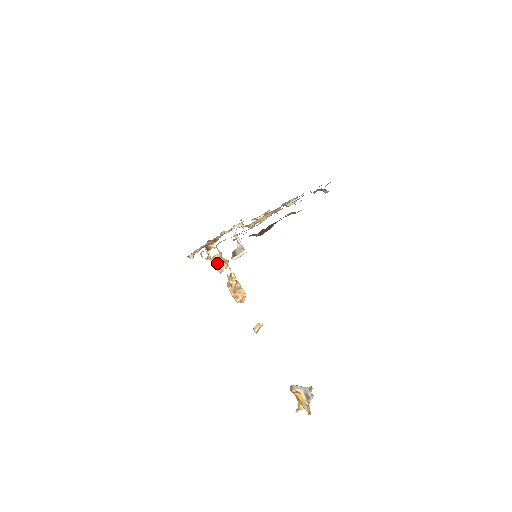
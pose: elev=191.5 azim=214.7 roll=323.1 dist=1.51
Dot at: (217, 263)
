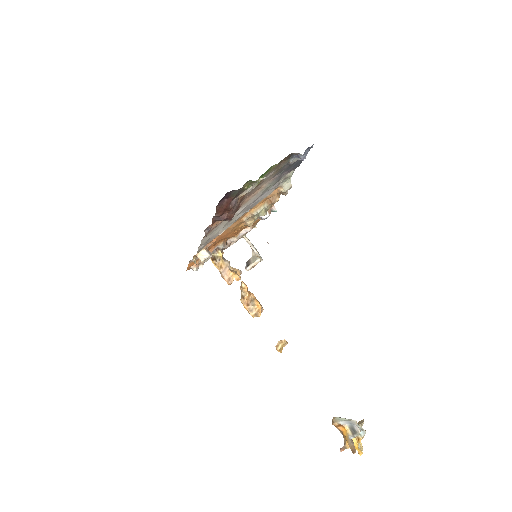
Dot at: (225, 273)
